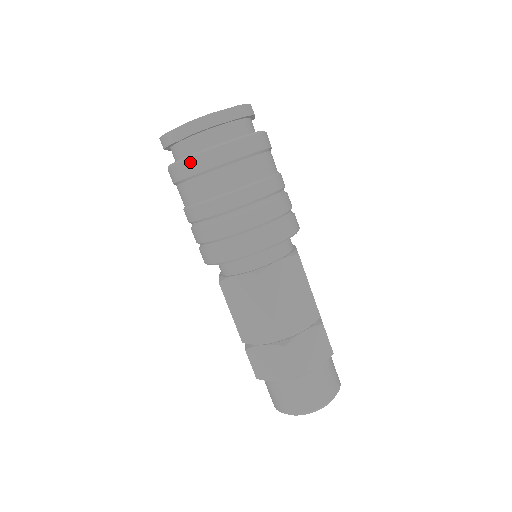
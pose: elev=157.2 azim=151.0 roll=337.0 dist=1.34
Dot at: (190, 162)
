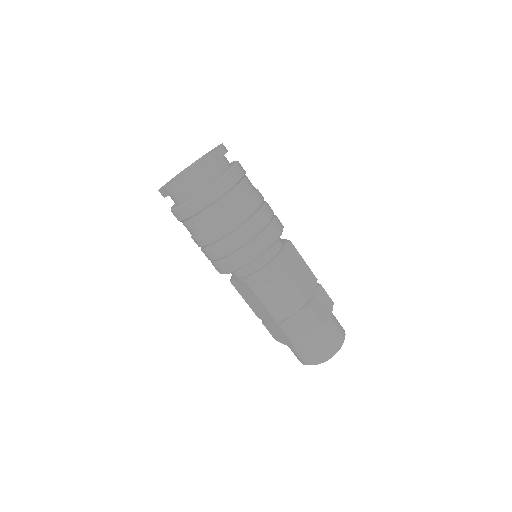
Dot at: (176, 213)
